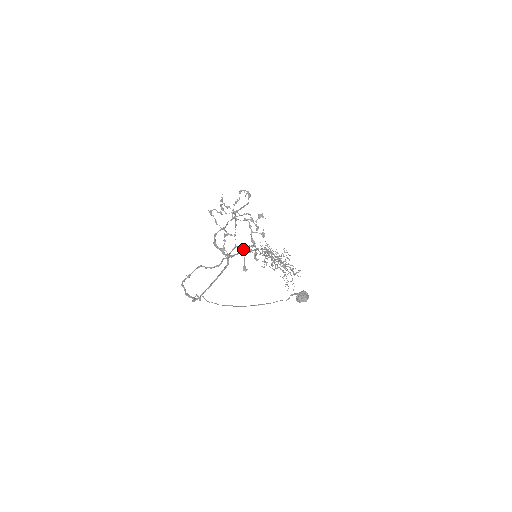
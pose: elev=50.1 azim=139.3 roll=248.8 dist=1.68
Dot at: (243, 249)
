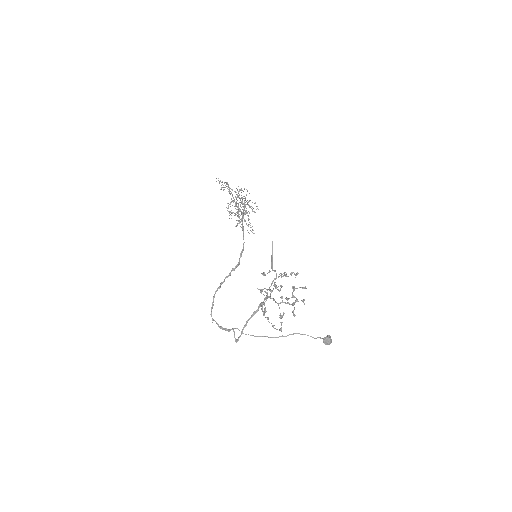
Dot at: occluded
